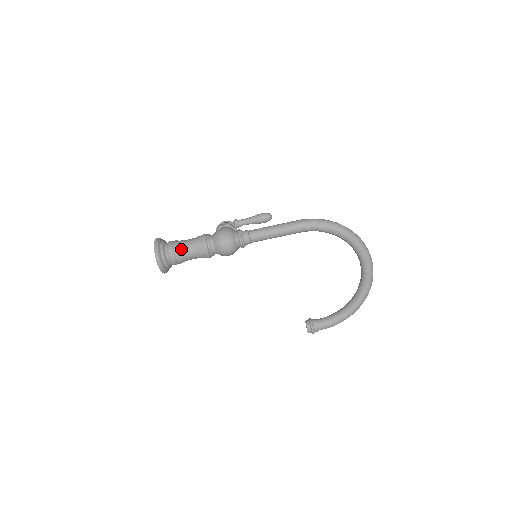
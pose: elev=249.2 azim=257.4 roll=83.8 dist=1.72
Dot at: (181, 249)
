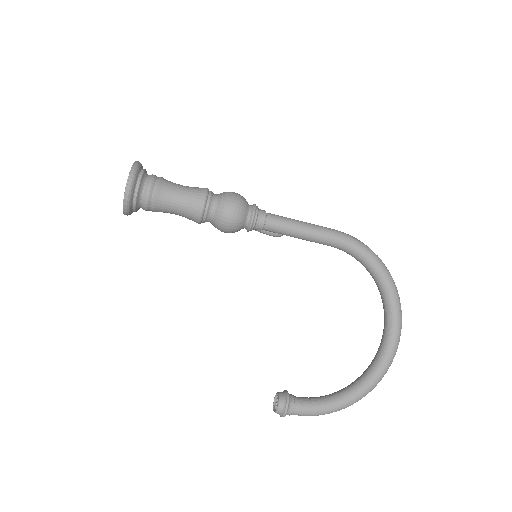
Dot at: (169, 186)
